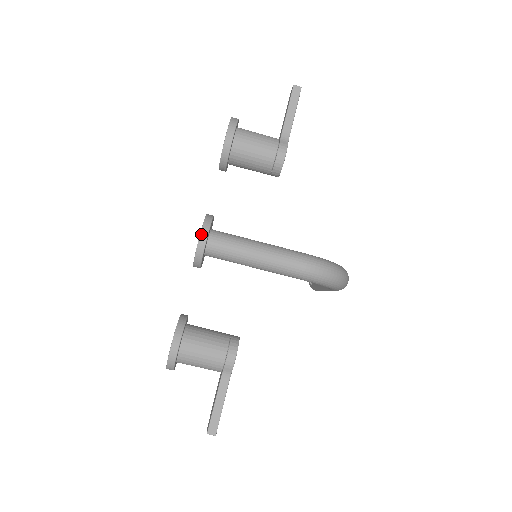
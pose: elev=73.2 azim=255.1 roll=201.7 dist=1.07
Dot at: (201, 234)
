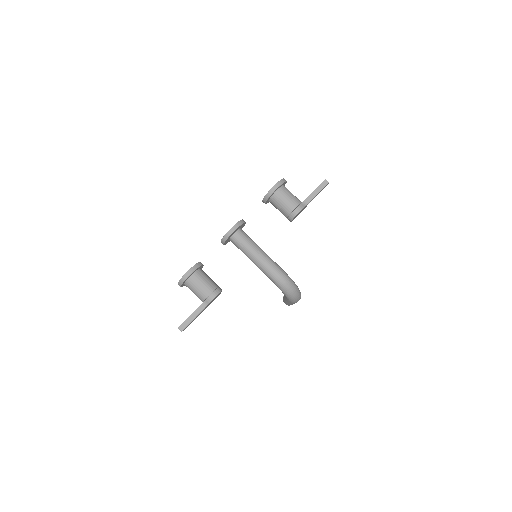
Dot at: (233, 227)
